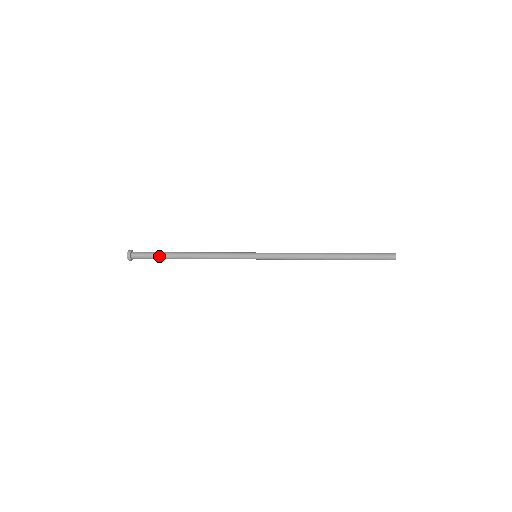
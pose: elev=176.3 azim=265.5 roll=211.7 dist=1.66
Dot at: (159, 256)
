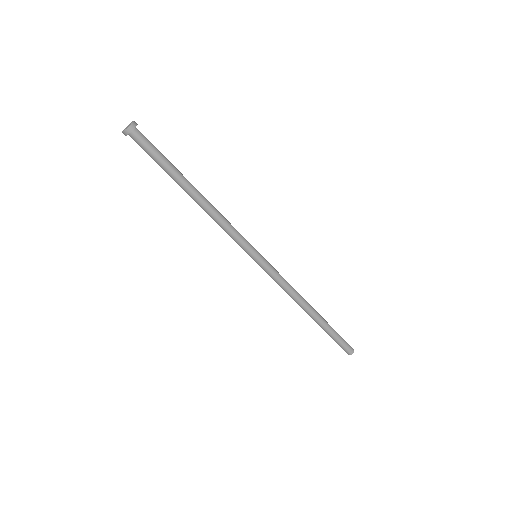
Dot at: (168, 161)
